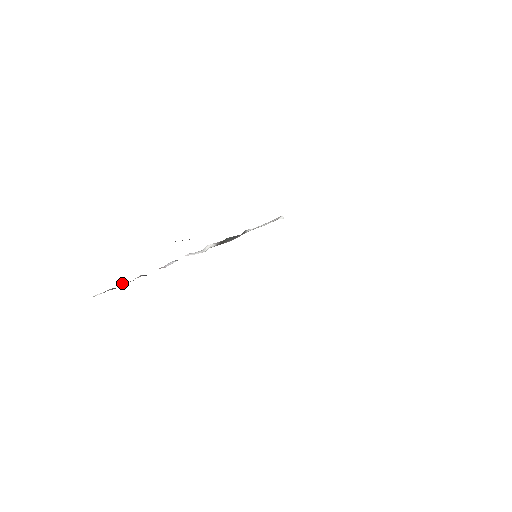
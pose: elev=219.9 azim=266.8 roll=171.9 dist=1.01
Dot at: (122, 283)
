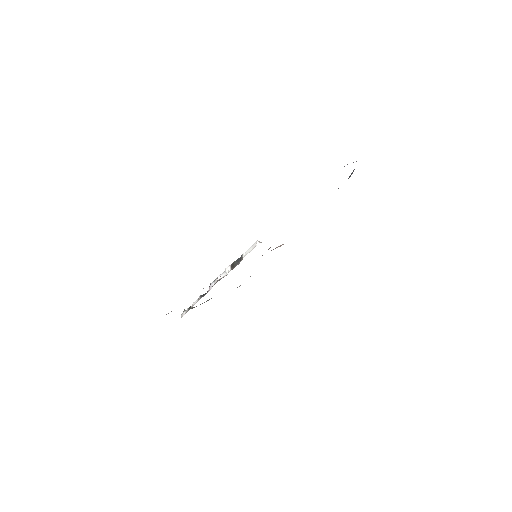
Dot at: (192, 304)
